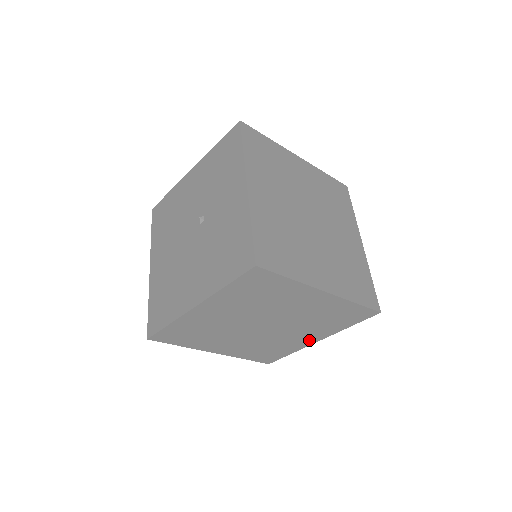
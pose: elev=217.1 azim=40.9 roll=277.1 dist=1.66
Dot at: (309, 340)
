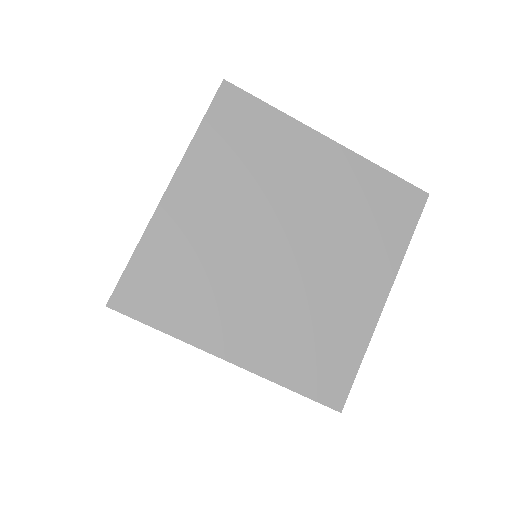
Dot at: occluded
